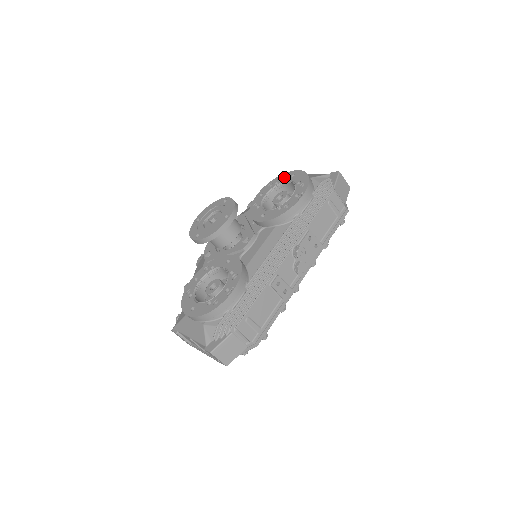
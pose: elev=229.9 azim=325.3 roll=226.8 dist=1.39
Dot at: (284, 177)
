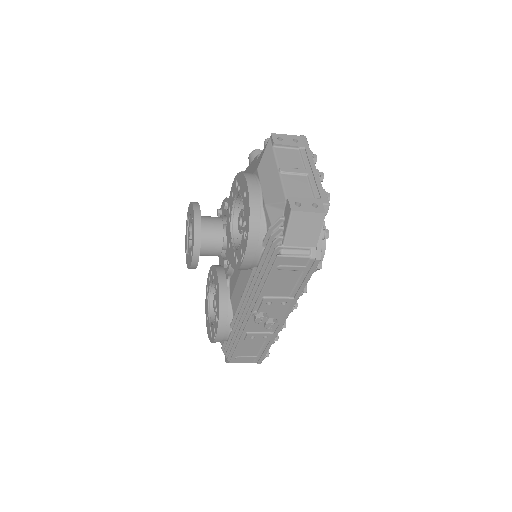
Dot at: (241, 185)
